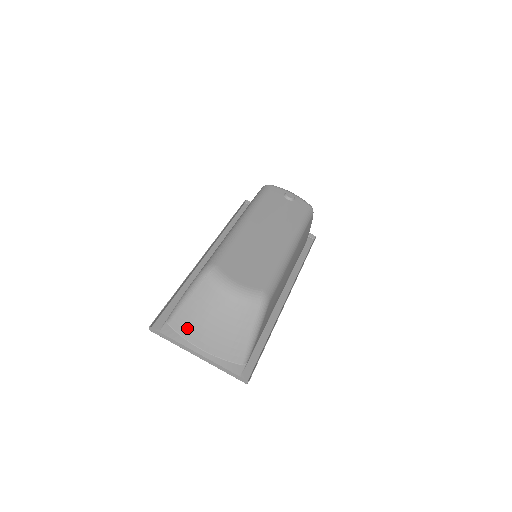
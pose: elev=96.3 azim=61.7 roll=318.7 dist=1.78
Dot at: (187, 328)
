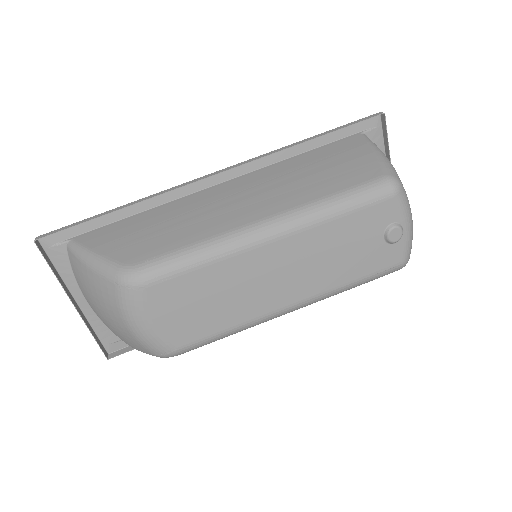
Dot at: (78, 278)
